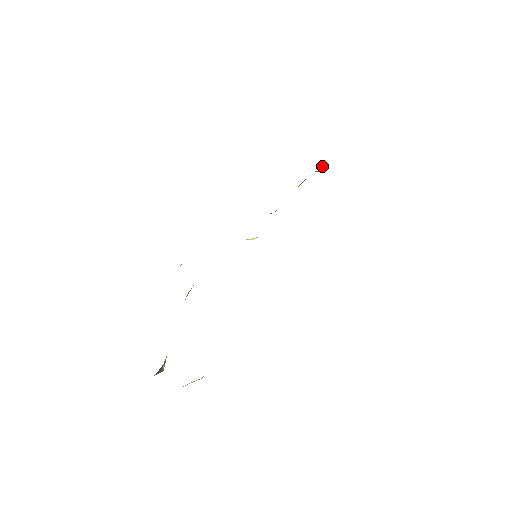
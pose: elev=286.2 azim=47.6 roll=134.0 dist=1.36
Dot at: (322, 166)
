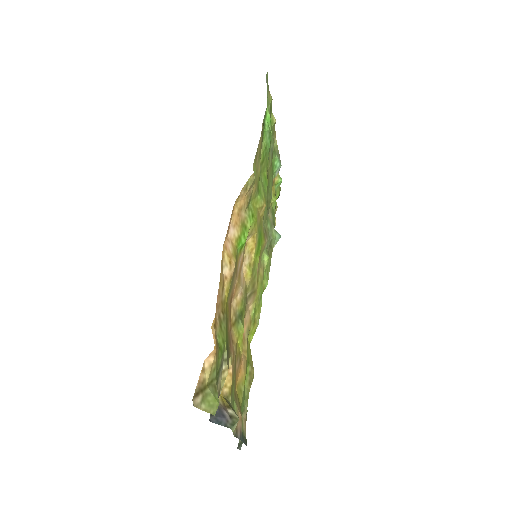
Dot at: occluded
